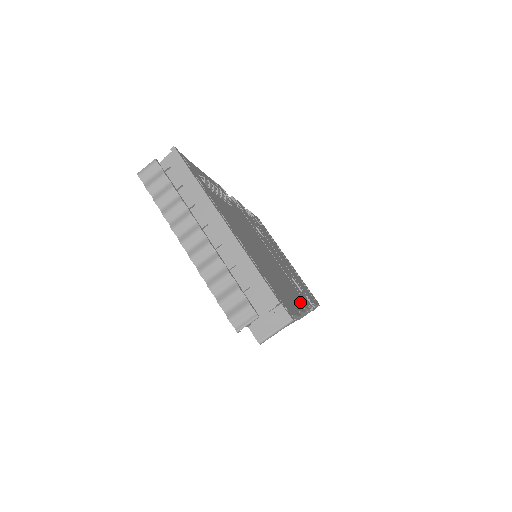
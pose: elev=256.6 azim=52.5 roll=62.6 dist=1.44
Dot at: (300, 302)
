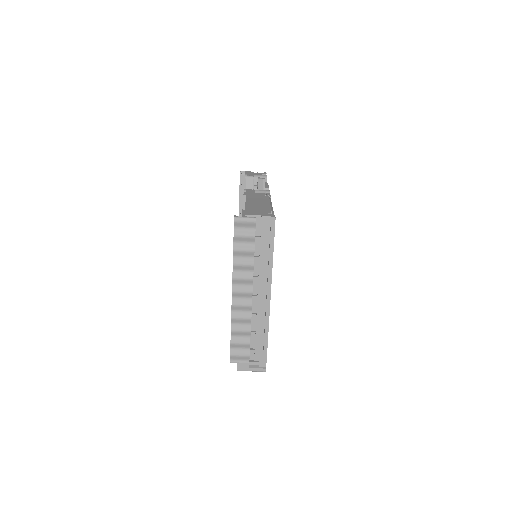
Dot at: occluded
